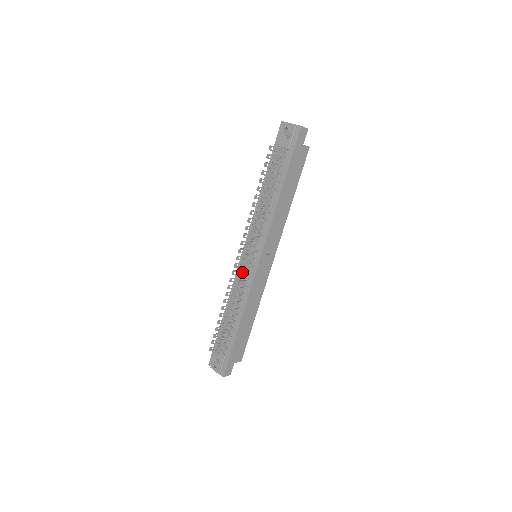
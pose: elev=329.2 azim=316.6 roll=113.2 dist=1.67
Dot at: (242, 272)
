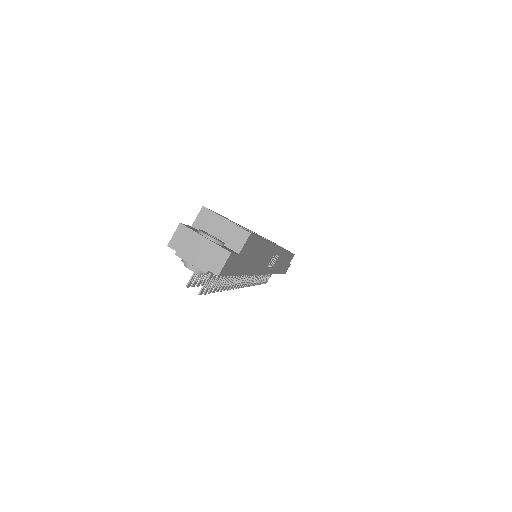
Dot at: occluded
